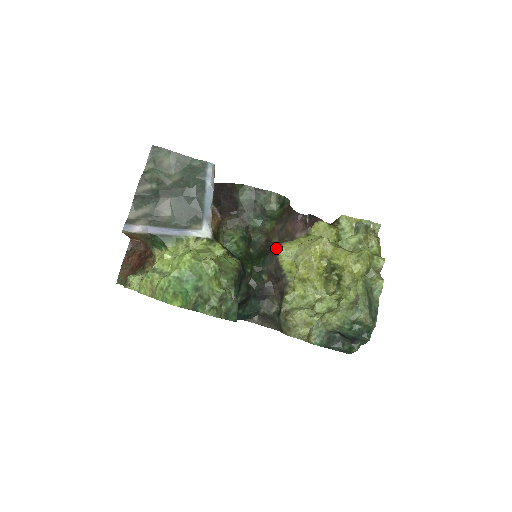
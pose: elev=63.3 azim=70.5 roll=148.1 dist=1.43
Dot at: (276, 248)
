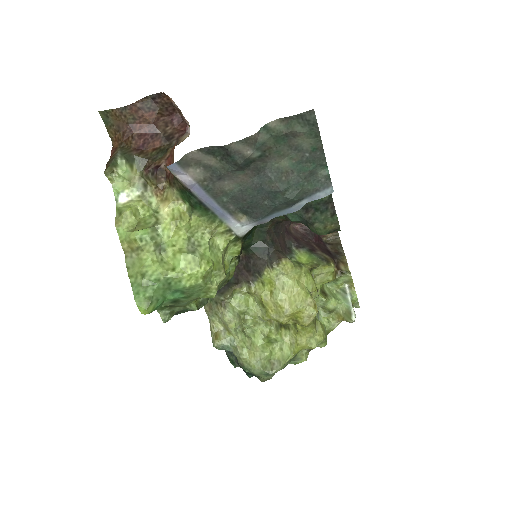
Dot at: (278, 261)
